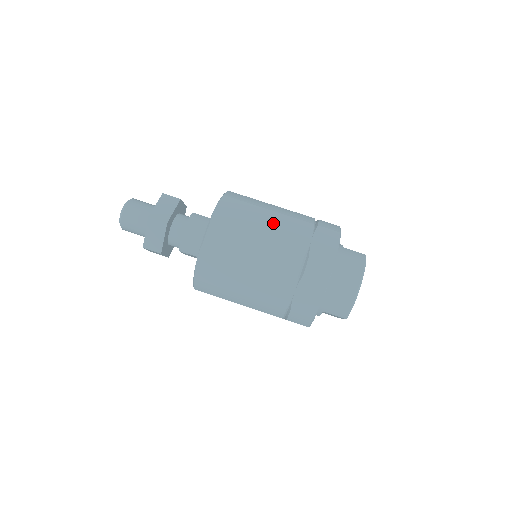
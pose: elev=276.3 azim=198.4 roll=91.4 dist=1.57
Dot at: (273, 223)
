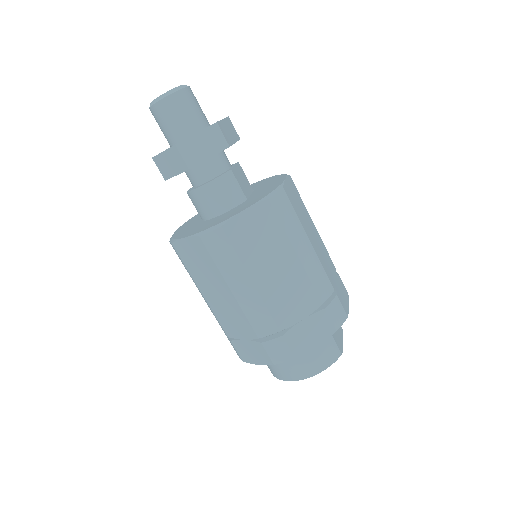
Dot at: (285, 274)
